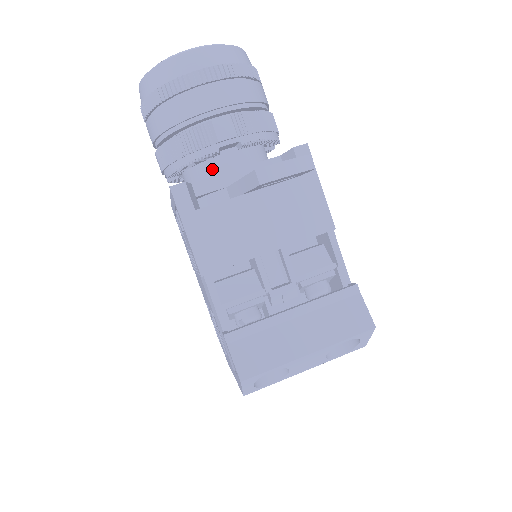
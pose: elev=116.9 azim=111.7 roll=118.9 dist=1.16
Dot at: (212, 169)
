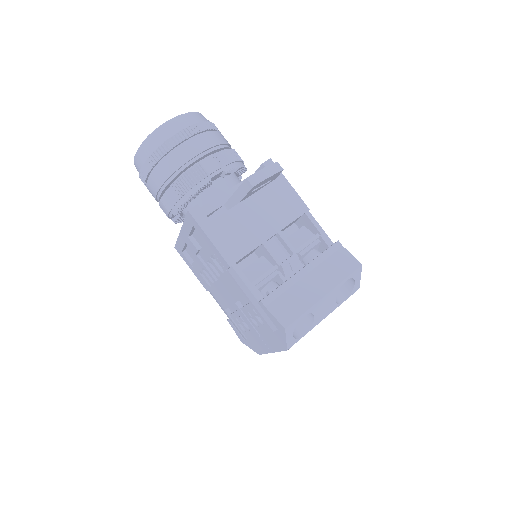
Dot at: (208, 197)
